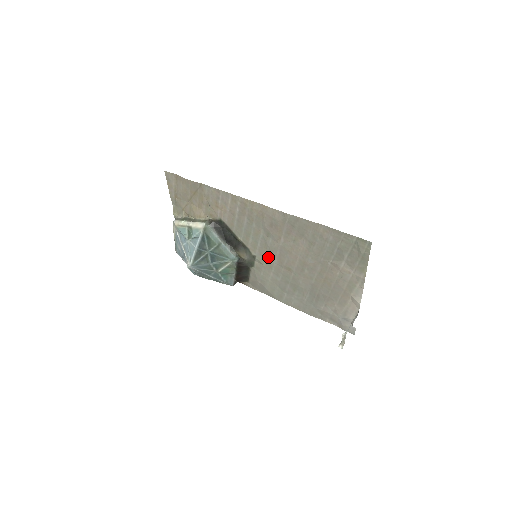
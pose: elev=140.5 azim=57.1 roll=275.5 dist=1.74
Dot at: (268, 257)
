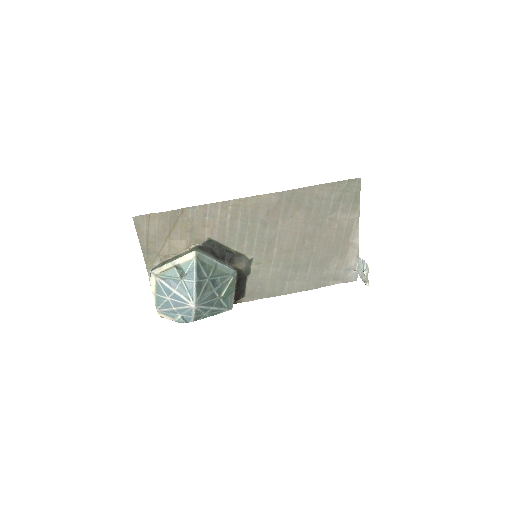
Dot at: (266, 251)
